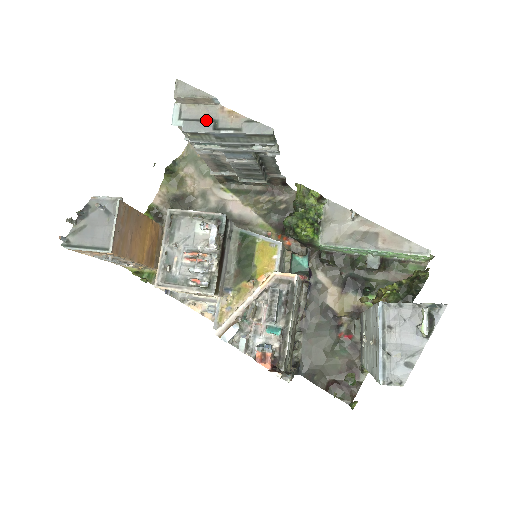
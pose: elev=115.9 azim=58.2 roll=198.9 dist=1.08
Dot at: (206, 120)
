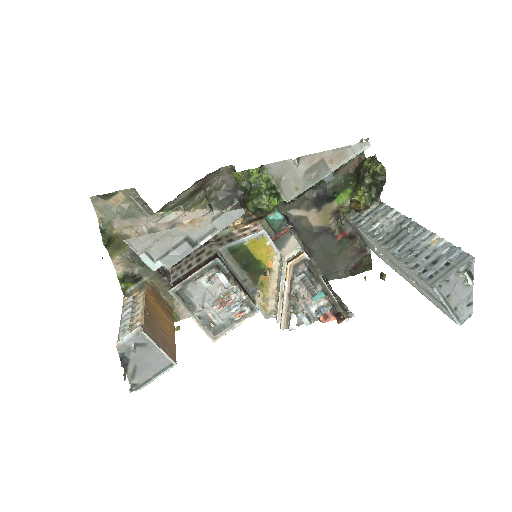
Dot at: (178, 245)
